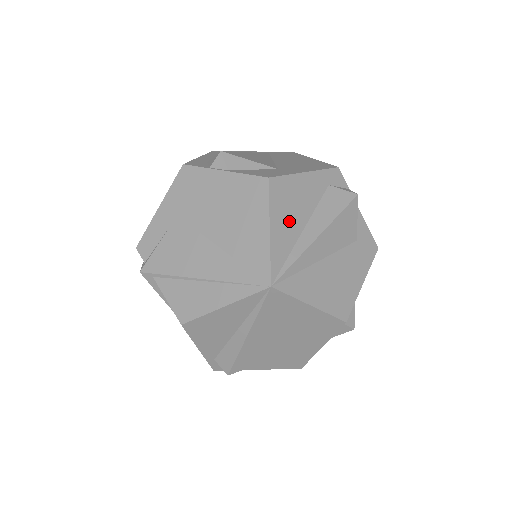
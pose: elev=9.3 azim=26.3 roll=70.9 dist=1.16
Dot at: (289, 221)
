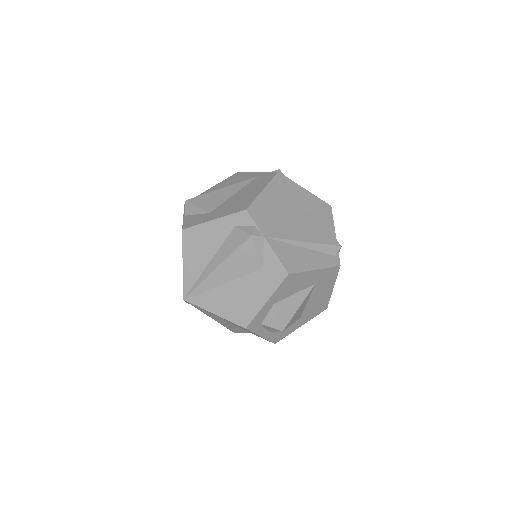
Dot at: (198, 257)
